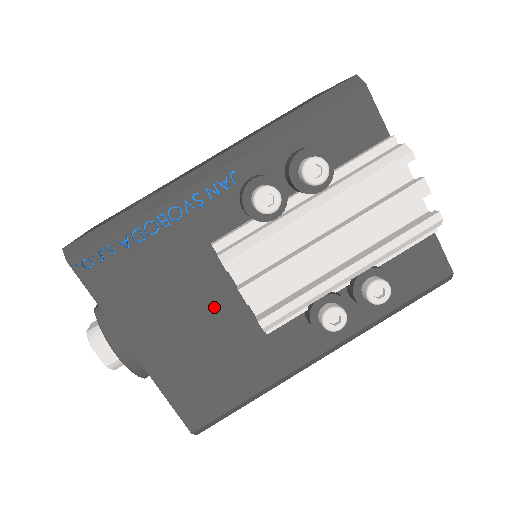
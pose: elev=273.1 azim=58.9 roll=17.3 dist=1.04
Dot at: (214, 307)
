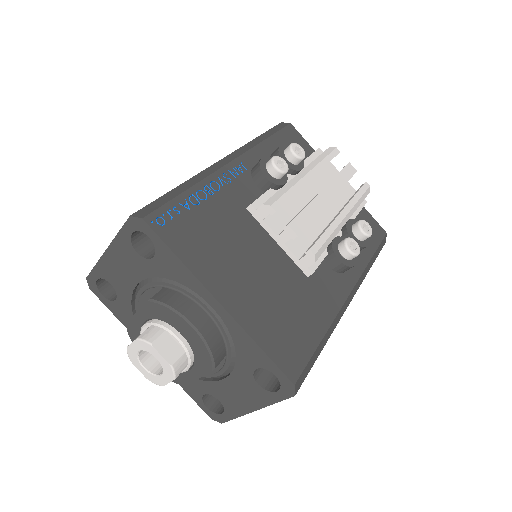
Dot at: (266, 258)
